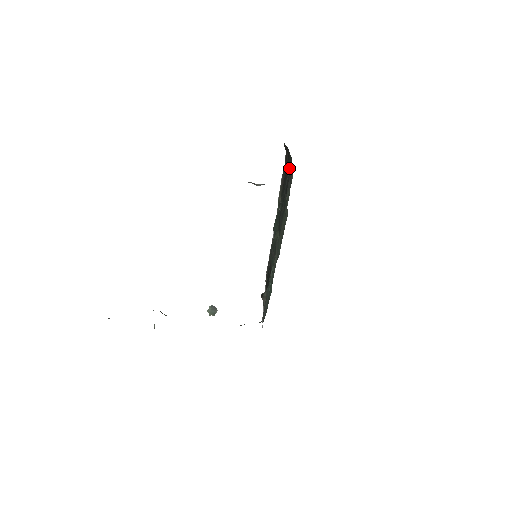
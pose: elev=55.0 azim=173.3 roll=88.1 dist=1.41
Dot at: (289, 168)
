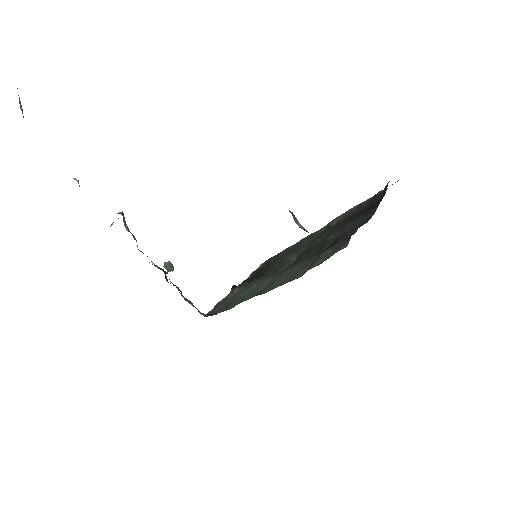
Dot at: (363, 218)
